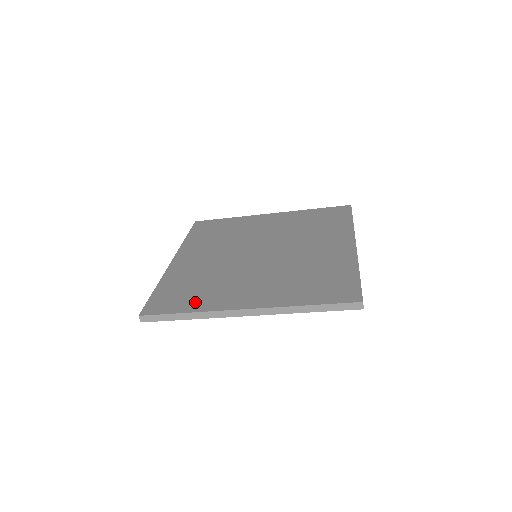
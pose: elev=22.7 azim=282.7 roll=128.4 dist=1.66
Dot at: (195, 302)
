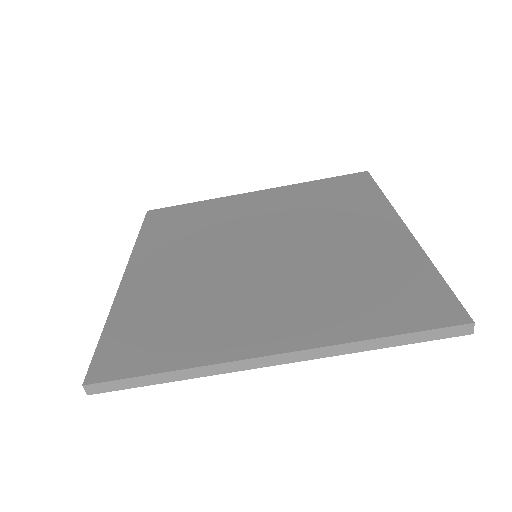
Dot at: (180, 348)
